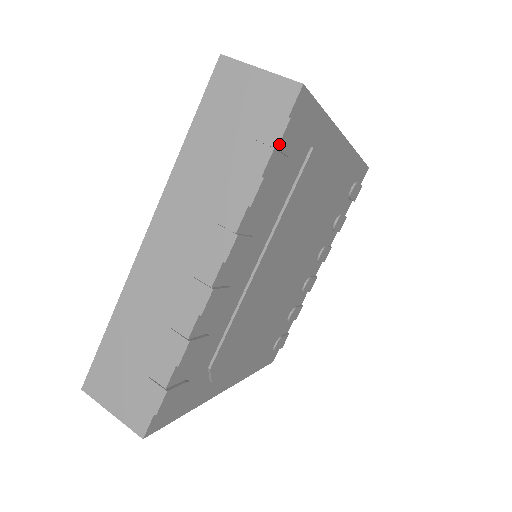
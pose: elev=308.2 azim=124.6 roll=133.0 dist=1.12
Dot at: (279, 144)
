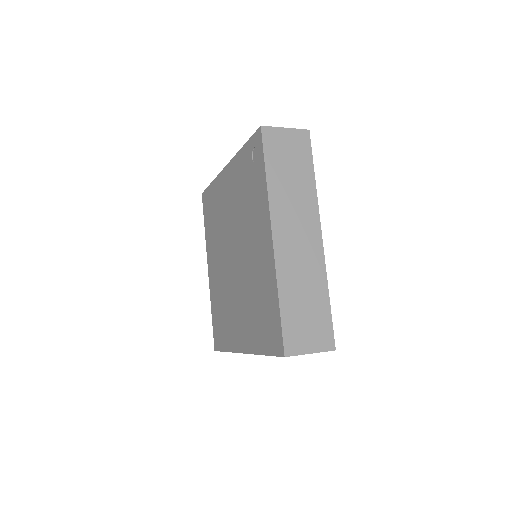
Dot at: occluded
